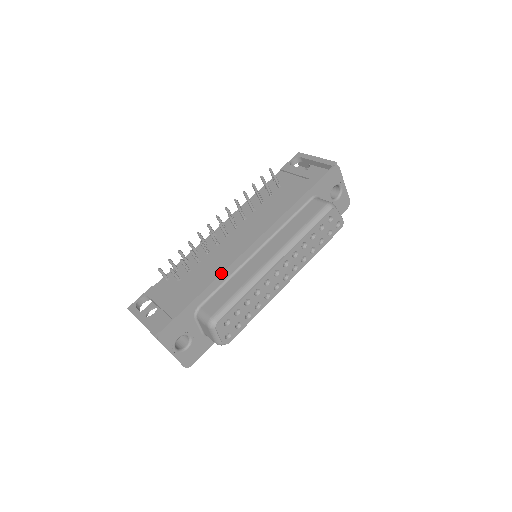
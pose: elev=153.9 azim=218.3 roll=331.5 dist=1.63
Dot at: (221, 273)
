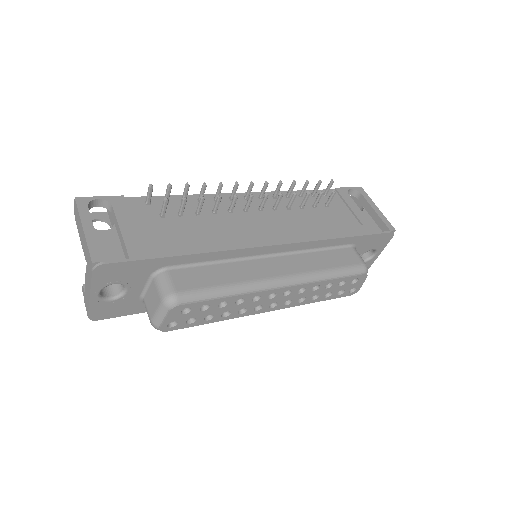
Dot at: (220, 250)
